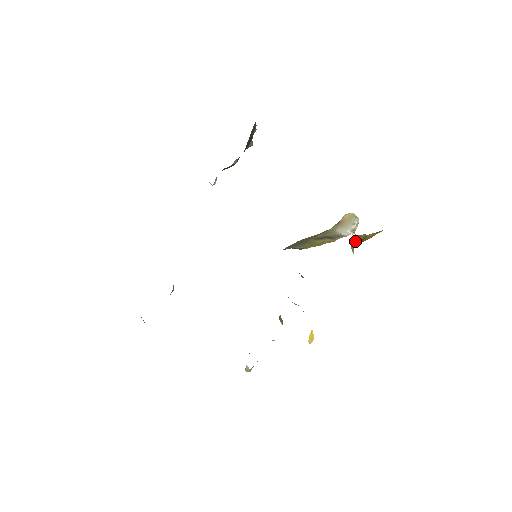
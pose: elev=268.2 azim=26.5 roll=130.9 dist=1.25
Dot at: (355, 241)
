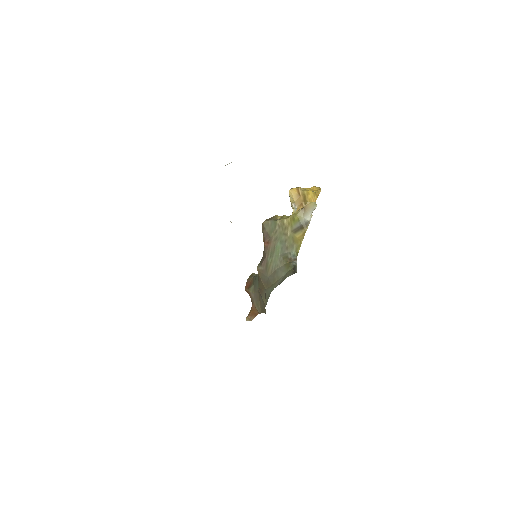
Dot at: (295, 197)
